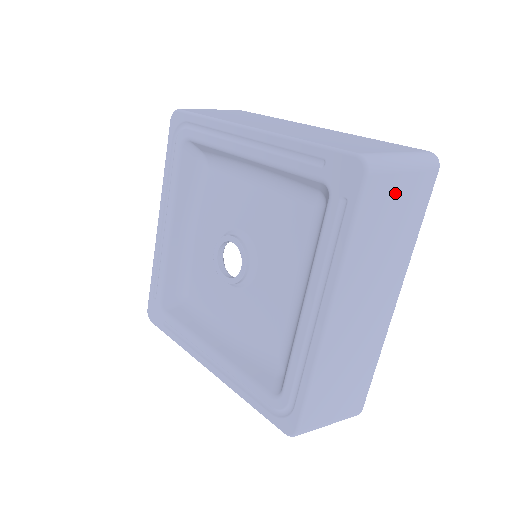
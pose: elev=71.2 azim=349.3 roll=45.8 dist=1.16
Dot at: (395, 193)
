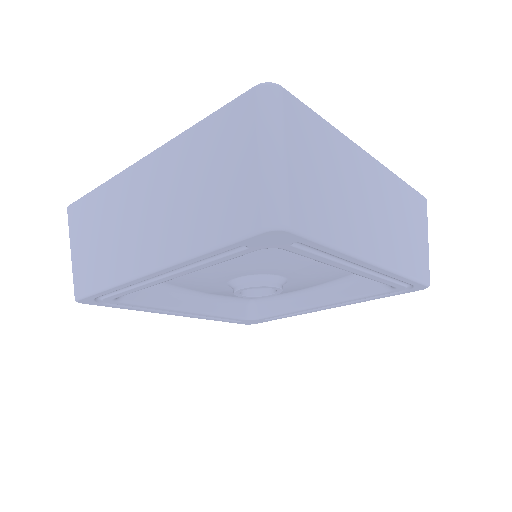
Dot at: (302, 174)
